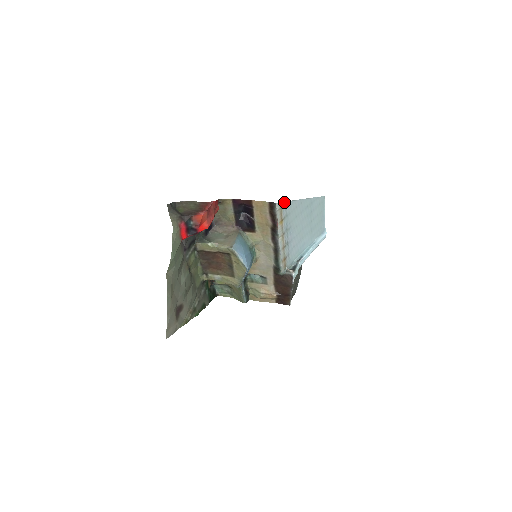
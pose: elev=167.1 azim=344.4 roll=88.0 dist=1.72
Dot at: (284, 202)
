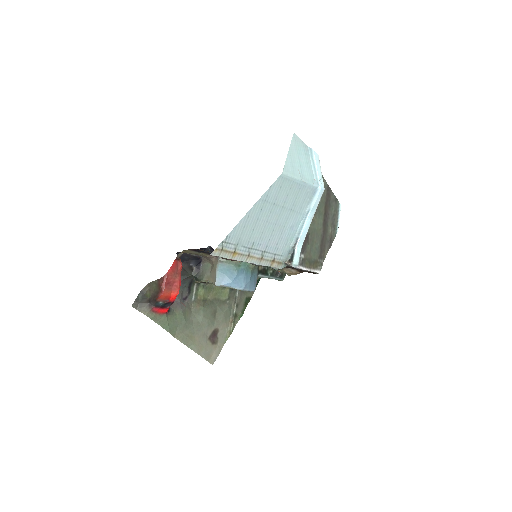
Dot at: (221, 243)
